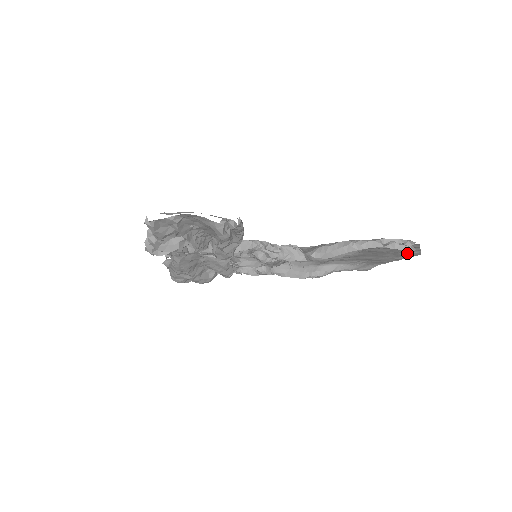
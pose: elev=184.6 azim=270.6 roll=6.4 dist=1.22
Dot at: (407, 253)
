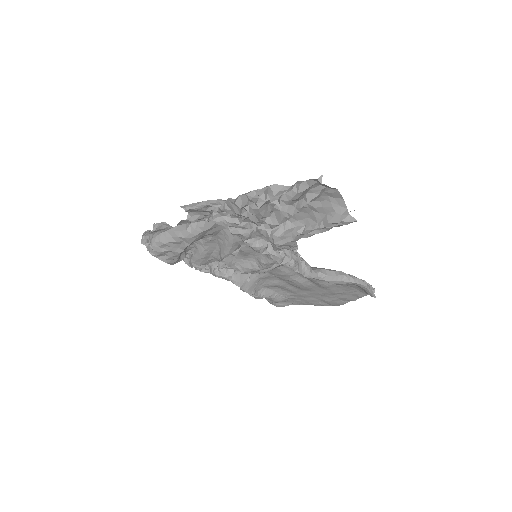
Dot at: (339, 300)
